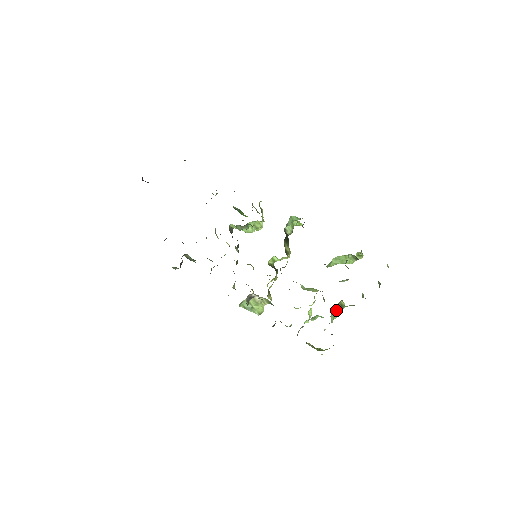
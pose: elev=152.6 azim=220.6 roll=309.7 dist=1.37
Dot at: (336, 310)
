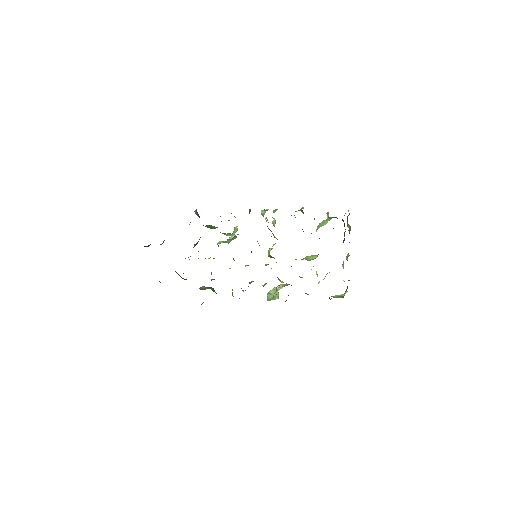
Dot at: (343, 262)
